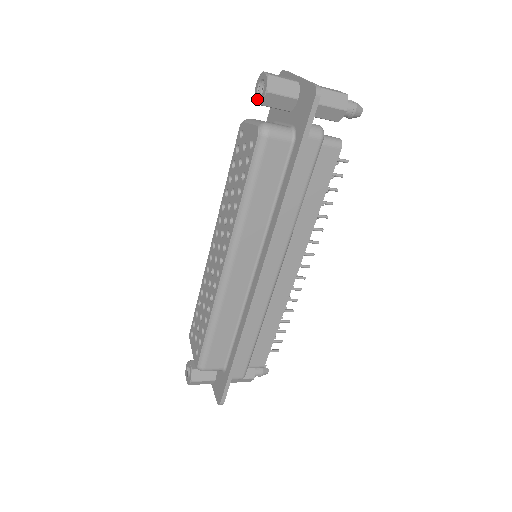
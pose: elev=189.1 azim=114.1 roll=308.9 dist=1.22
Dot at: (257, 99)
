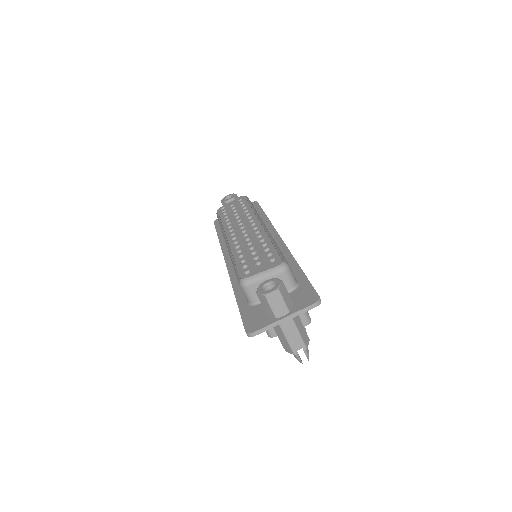
Dot at: (229, 199)
